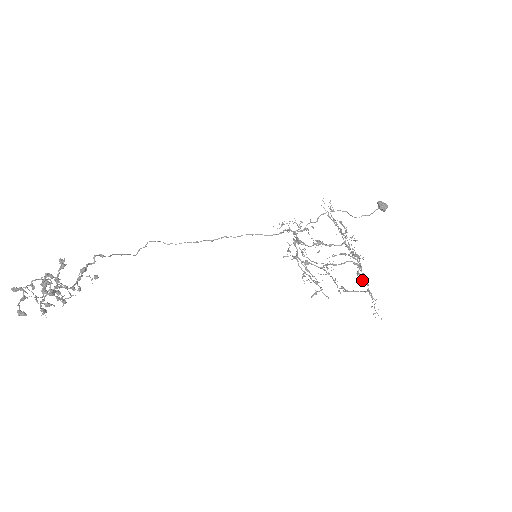
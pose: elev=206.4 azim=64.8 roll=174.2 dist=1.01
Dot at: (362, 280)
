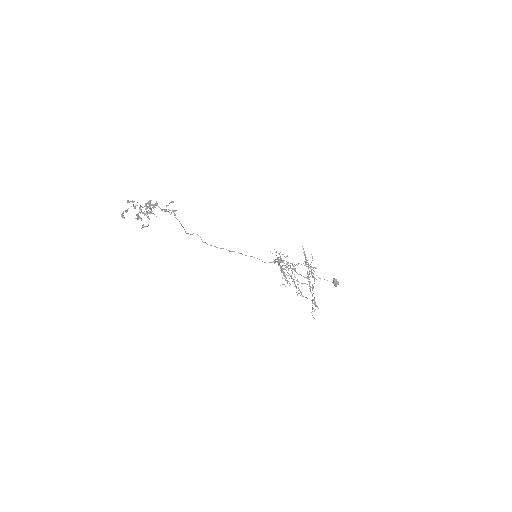
Dot at: occluded
